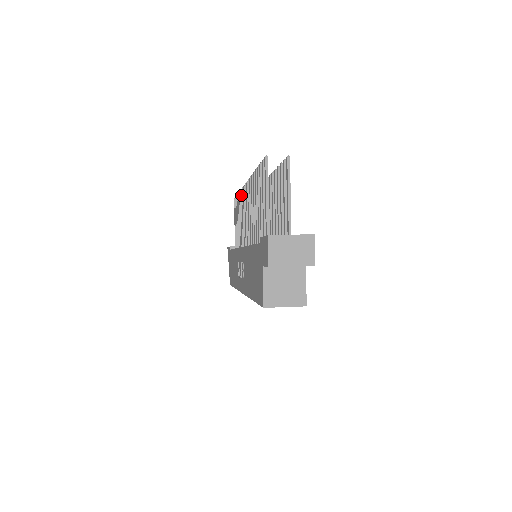
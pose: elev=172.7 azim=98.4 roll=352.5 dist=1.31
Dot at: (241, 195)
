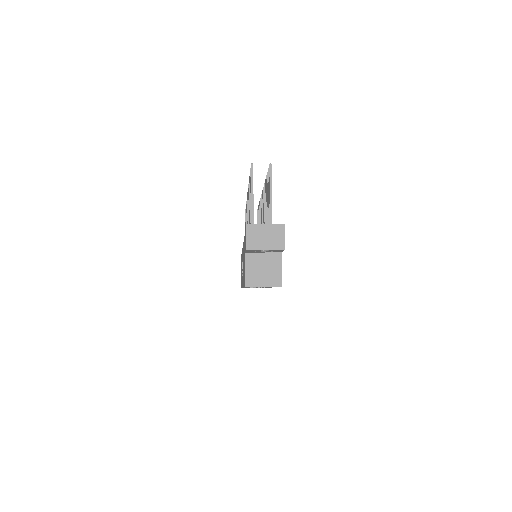
Dot at: occluded
